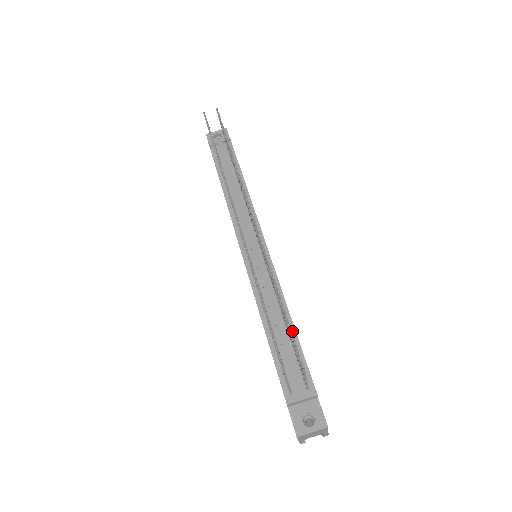
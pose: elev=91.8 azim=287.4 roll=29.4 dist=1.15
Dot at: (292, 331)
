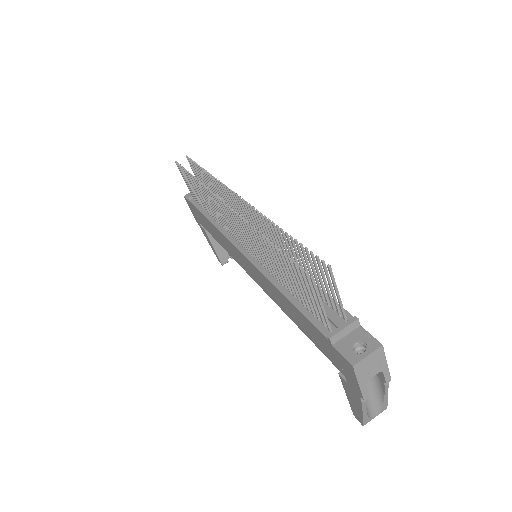
Dot at: occluded
